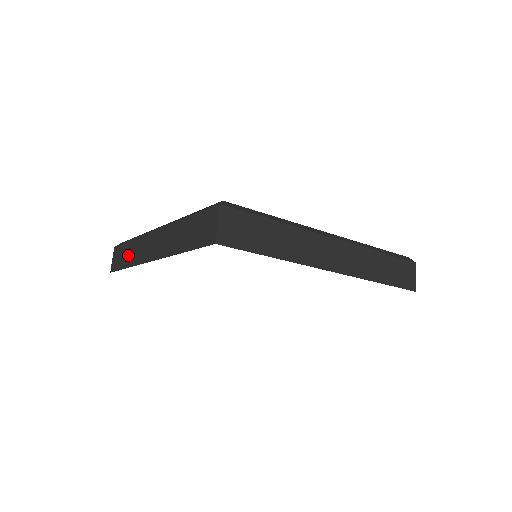
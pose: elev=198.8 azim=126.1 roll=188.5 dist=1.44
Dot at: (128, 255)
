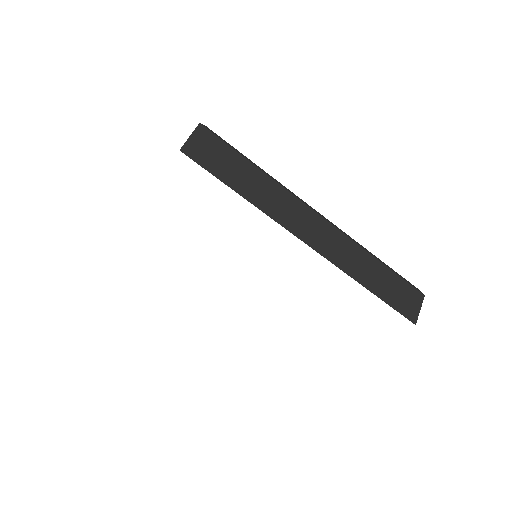
Dot at: occluded
